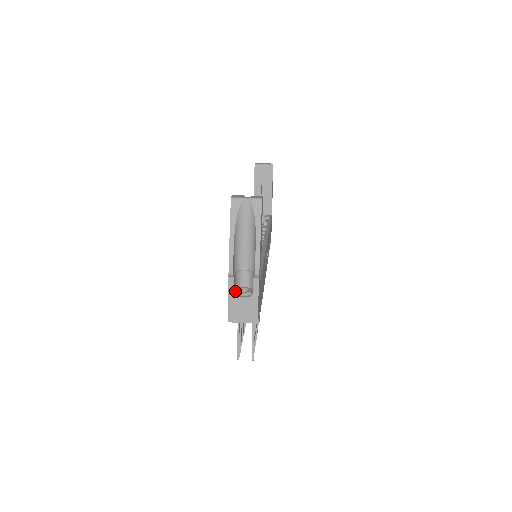
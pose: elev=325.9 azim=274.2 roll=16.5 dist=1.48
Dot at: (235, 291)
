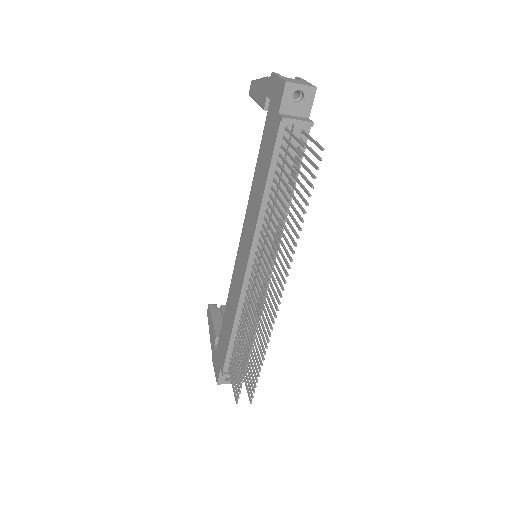
Dot at: occluded
